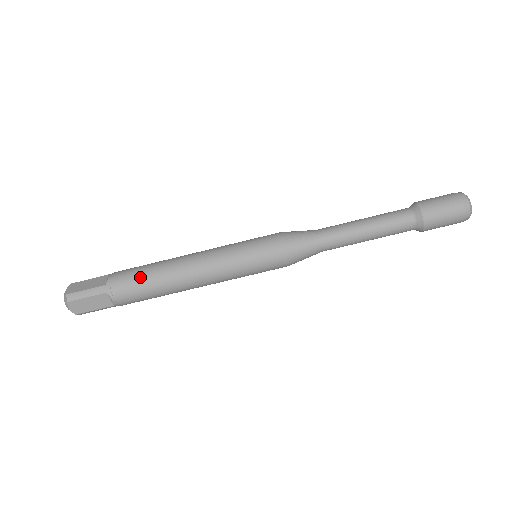
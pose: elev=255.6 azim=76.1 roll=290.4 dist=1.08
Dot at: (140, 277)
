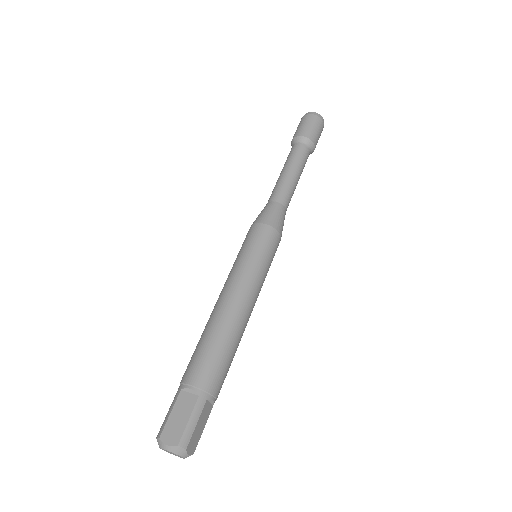
Dot at: (194, 351)
